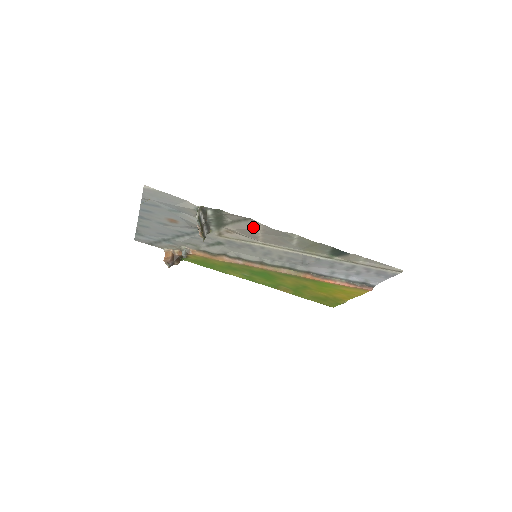
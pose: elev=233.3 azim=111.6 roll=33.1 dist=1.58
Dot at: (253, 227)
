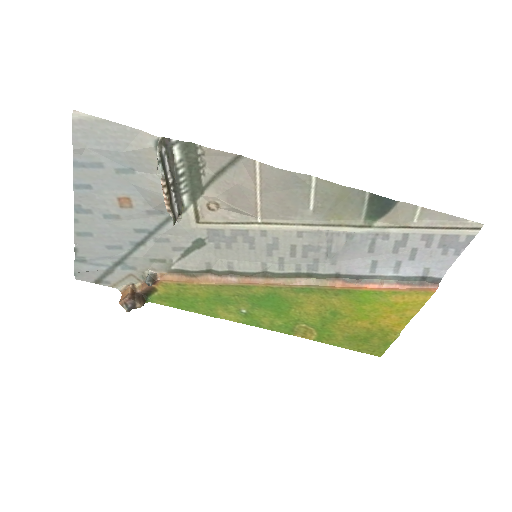
Dot at: (246, 179)
